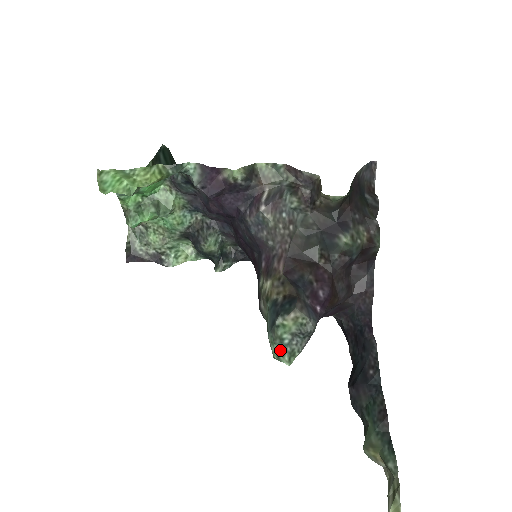
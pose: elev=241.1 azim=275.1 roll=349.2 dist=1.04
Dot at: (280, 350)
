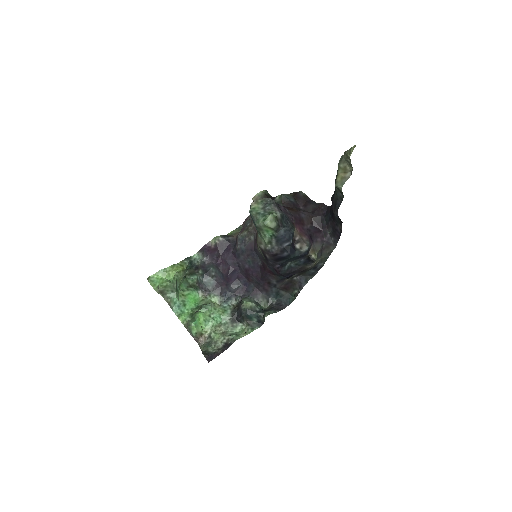
Dot at: (263, 218)
